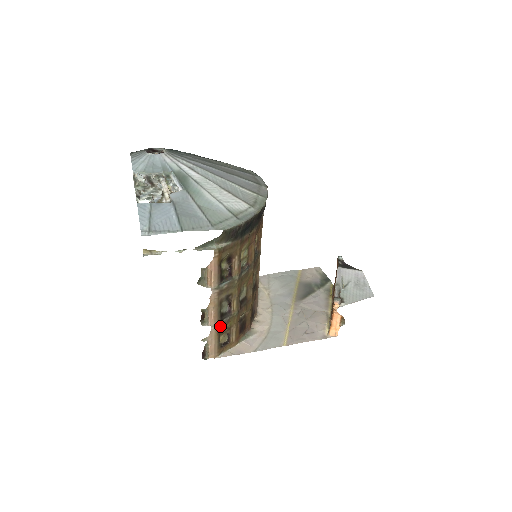
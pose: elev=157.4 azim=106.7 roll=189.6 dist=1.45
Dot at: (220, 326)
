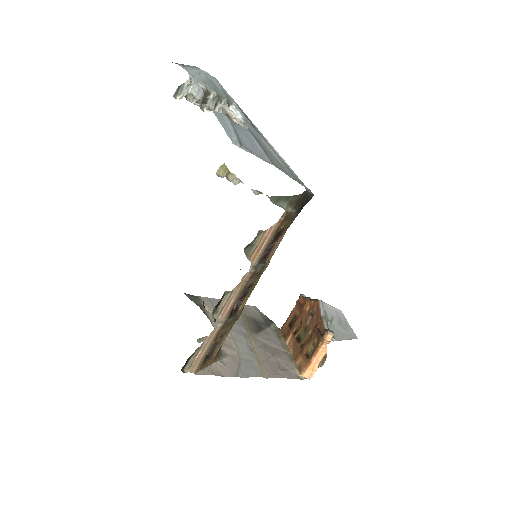
Dot at: (223, 326)
